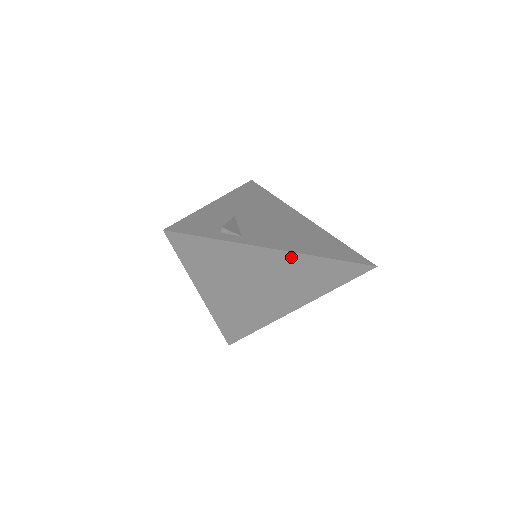
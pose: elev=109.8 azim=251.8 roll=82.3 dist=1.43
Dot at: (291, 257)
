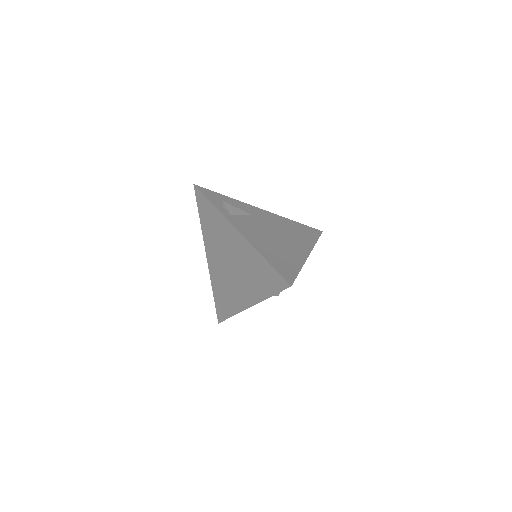
Dot at: (244, 243)
